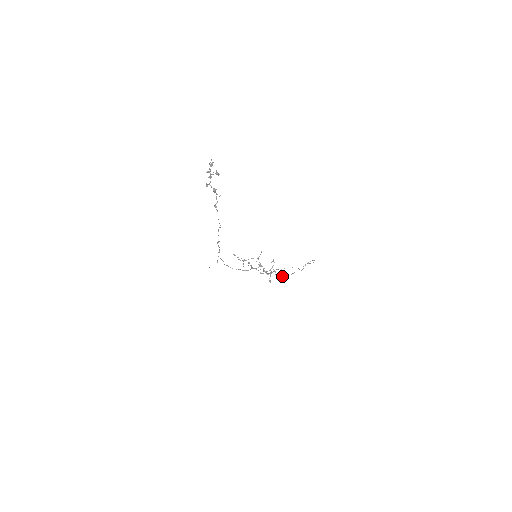
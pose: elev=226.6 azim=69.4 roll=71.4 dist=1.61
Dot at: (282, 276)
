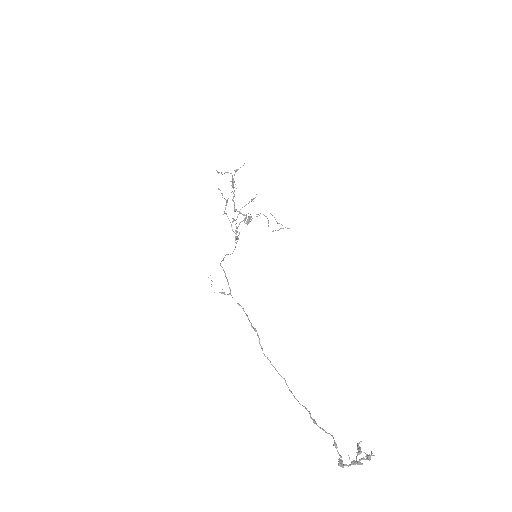
Dot at: occluded
